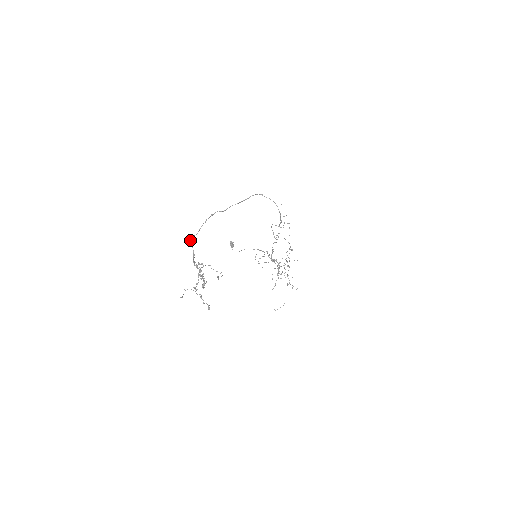
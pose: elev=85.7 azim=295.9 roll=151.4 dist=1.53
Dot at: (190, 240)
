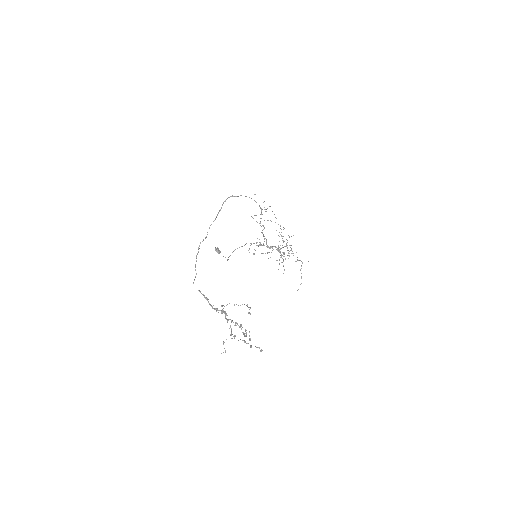
Dot at: occluded
